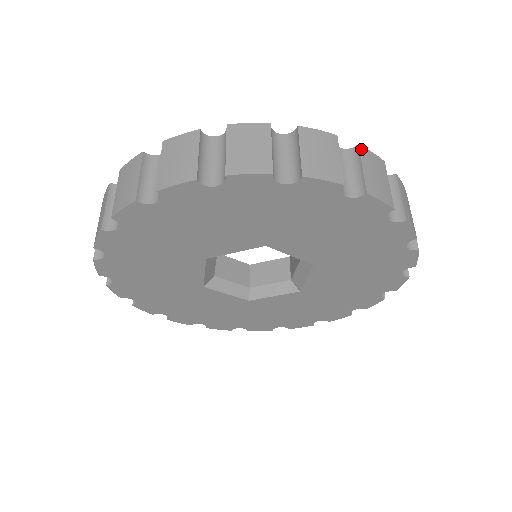
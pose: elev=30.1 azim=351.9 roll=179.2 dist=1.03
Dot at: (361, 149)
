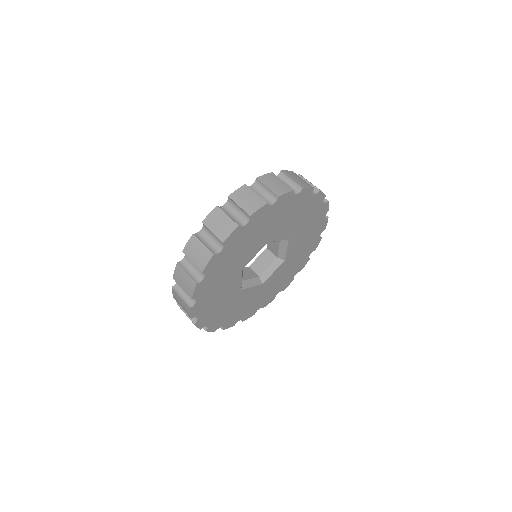
Dot at: (204, 223)
